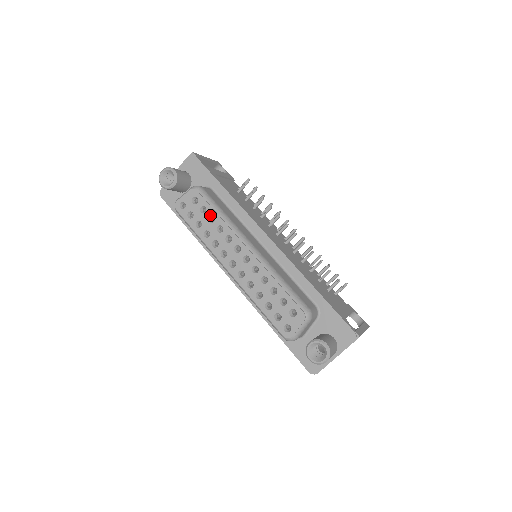
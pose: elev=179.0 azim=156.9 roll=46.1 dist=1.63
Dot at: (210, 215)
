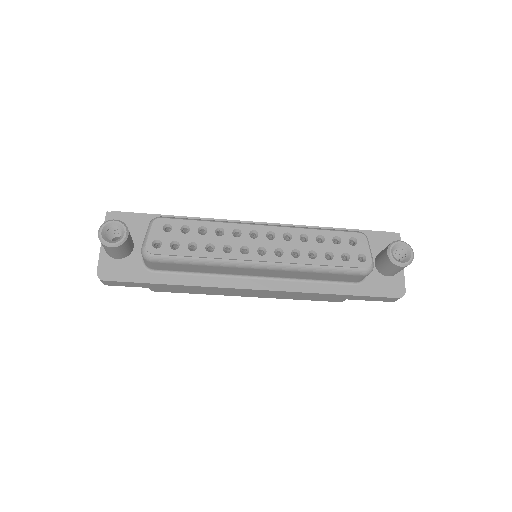
Dot at: (197, 228)
